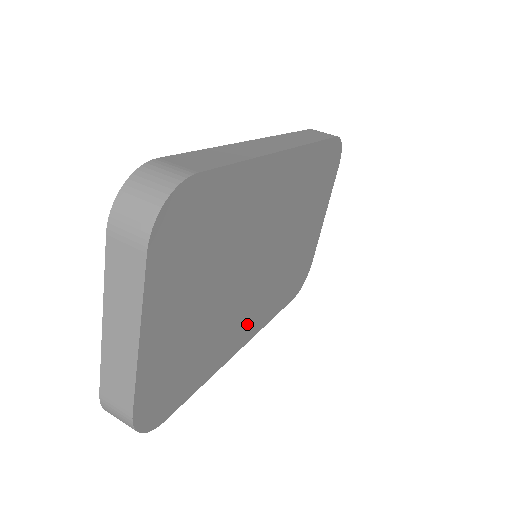
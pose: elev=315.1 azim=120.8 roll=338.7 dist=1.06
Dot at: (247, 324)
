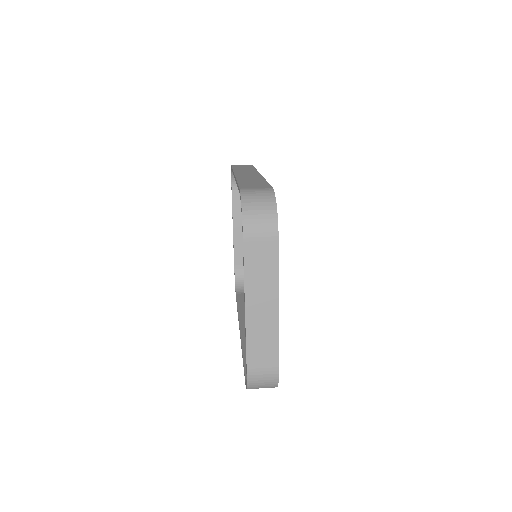
Dot at: occluded
